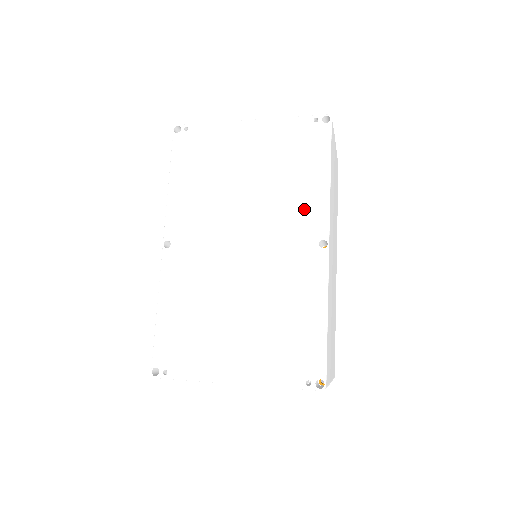
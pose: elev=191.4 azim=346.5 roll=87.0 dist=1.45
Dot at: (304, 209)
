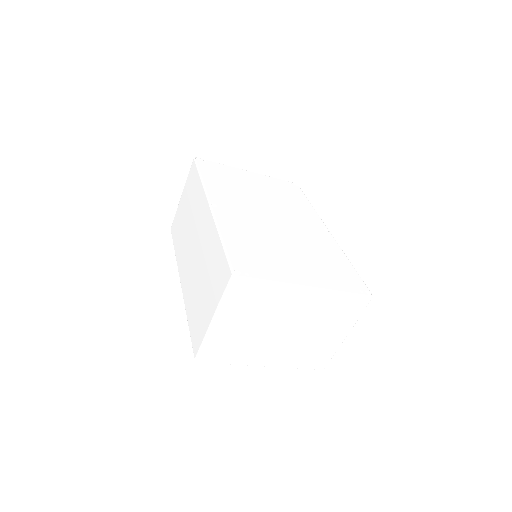
Dot at: (305, 213)
